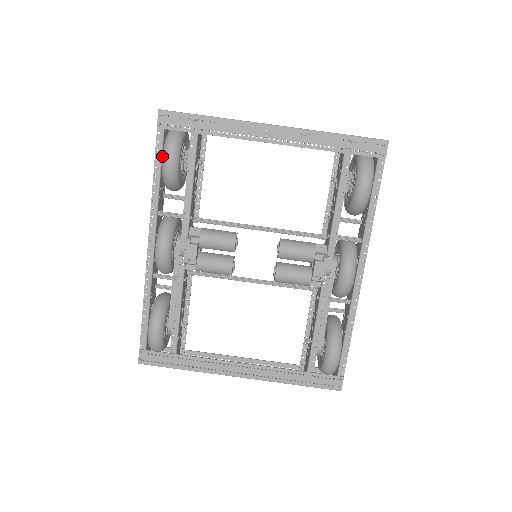
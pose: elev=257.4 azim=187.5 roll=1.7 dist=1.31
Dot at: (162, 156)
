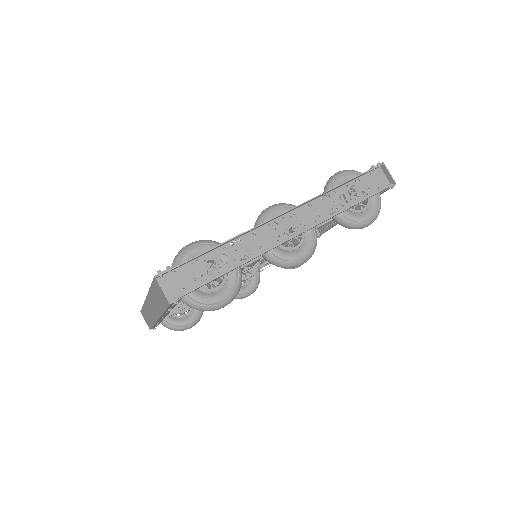
Dot at: occluded
